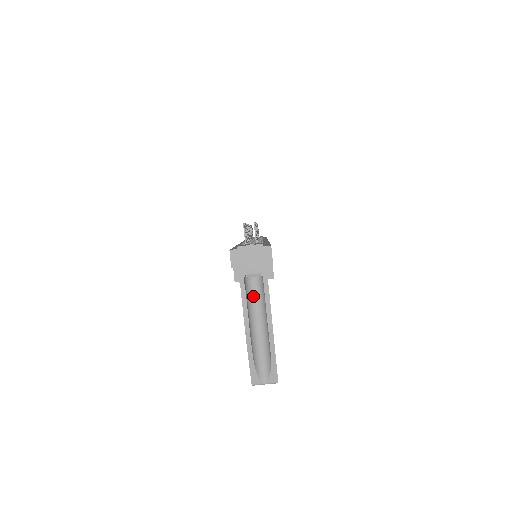
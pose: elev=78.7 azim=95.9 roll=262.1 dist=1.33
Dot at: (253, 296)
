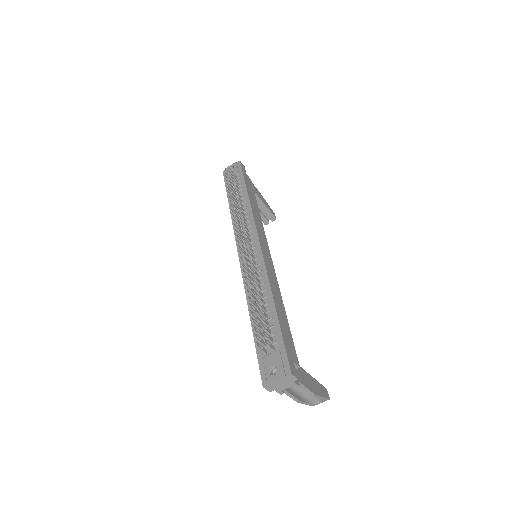
Dot at: occluded
